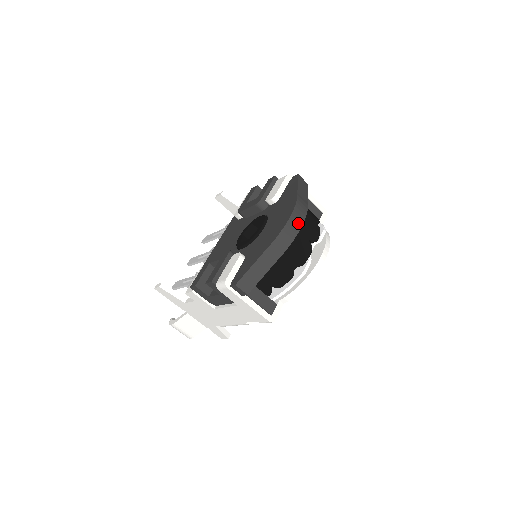
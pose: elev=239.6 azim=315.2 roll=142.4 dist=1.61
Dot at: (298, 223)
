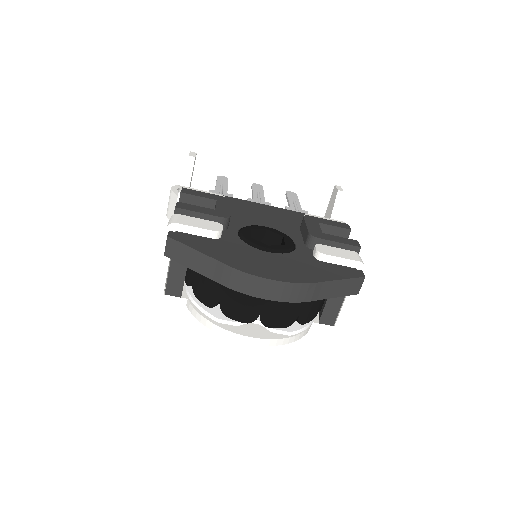
Dot at: (271, 293)
